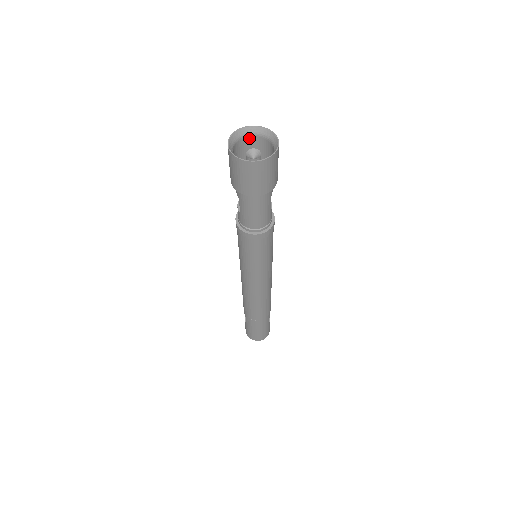
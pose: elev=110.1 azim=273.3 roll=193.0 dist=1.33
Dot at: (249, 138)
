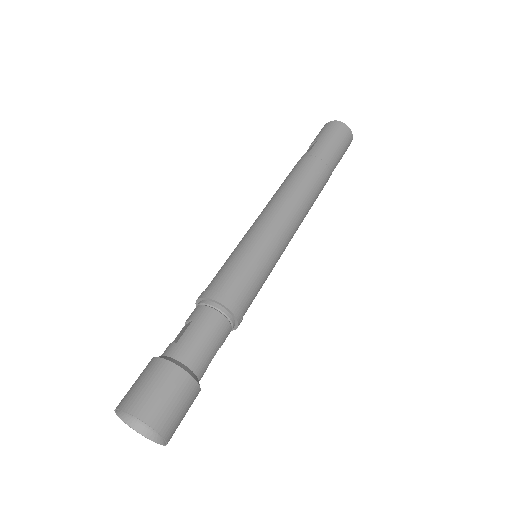
Dot at: (153, 410)
